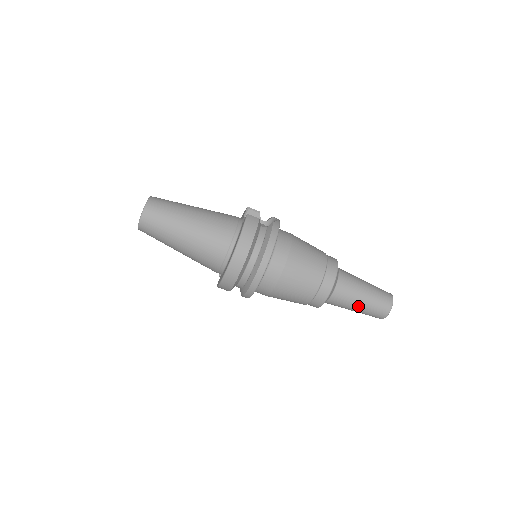
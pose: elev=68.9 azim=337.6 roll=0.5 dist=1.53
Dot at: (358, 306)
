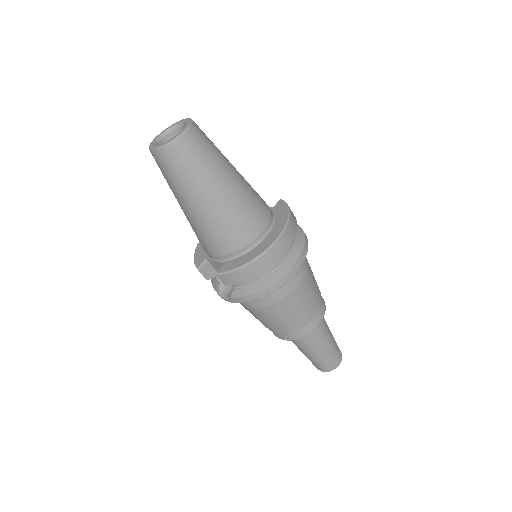
Dot at: (325, 348)
